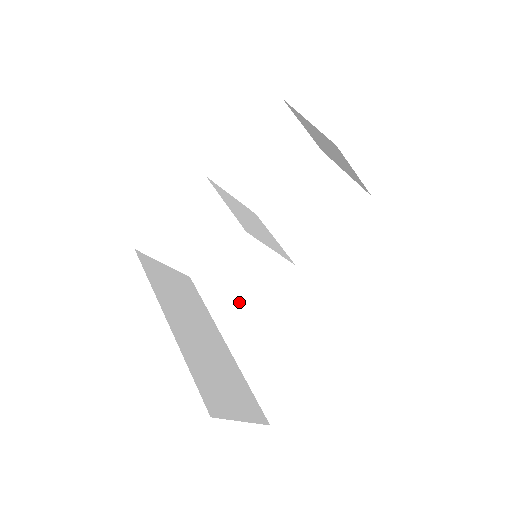
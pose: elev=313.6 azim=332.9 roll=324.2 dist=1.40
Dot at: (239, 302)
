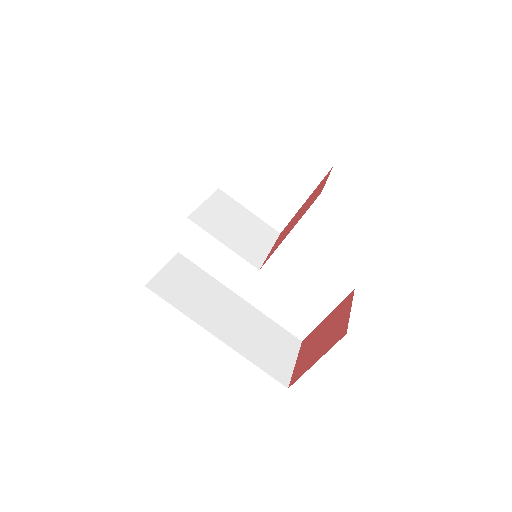
Dot at: (239, 268)
